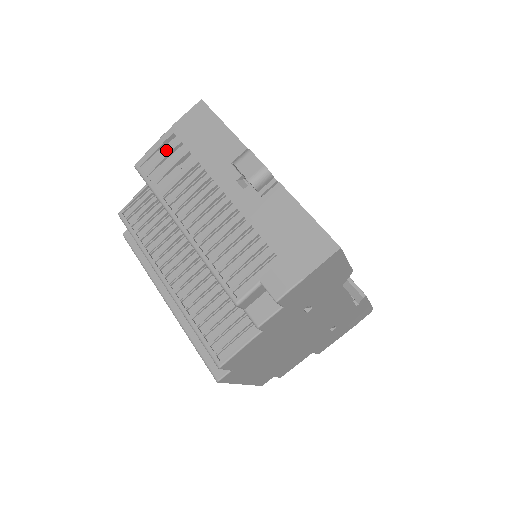
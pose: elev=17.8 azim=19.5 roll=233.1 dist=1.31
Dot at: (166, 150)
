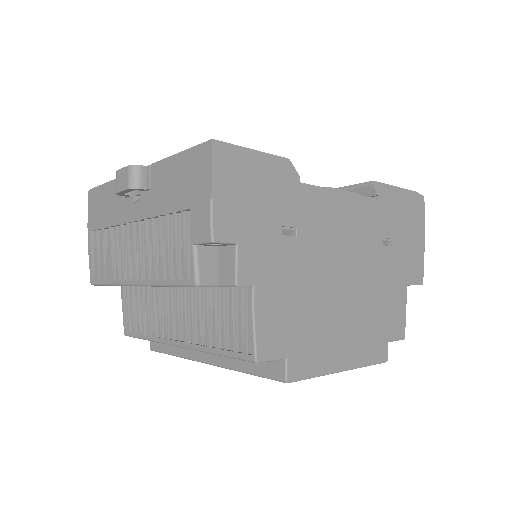
Dot at: occluded
